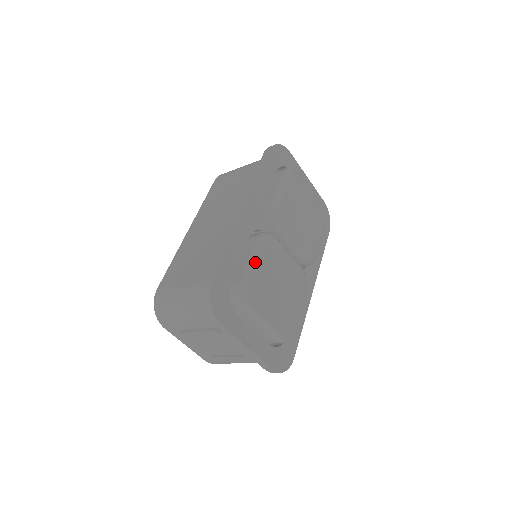
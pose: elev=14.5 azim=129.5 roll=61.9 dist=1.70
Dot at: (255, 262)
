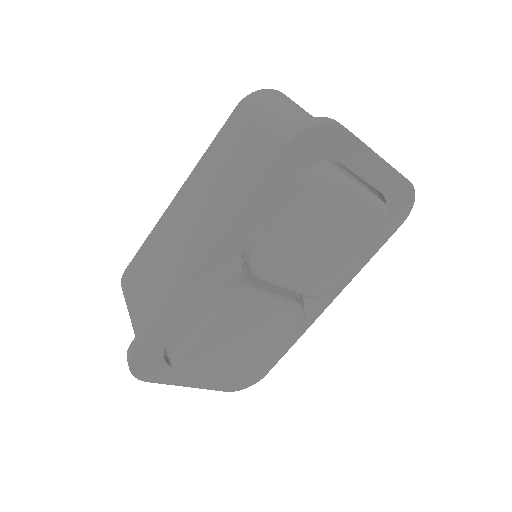
Dot at: (199, 335)
